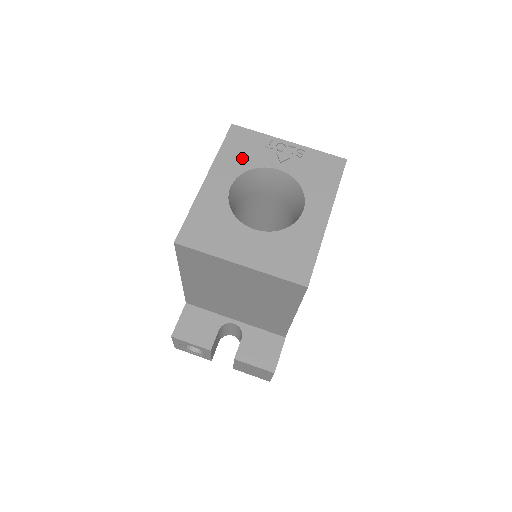
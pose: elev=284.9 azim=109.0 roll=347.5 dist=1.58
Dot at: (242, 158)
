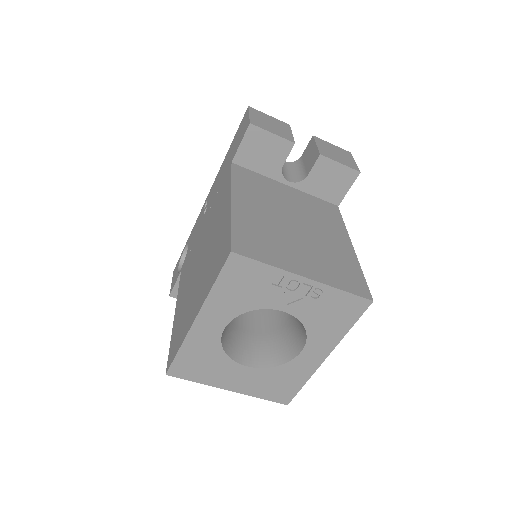
Dot at: (241, 298)
